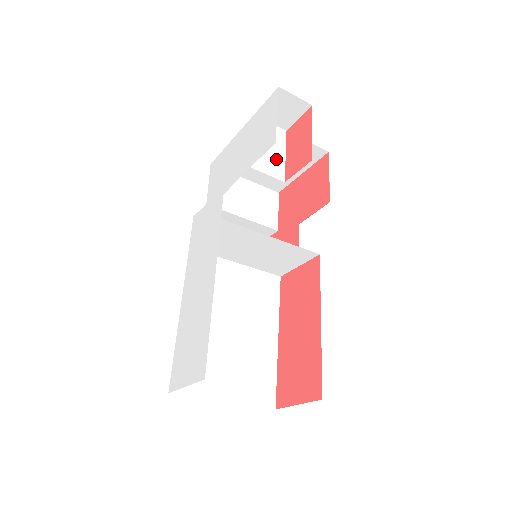
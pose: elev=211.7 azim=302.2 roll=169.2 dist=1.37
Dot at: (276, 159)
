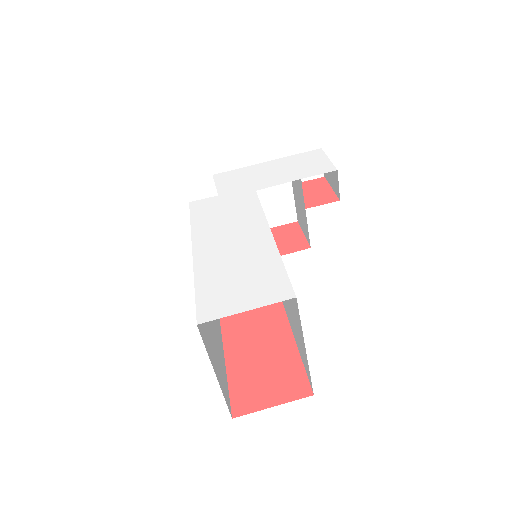
Dot at: (299, 192)
